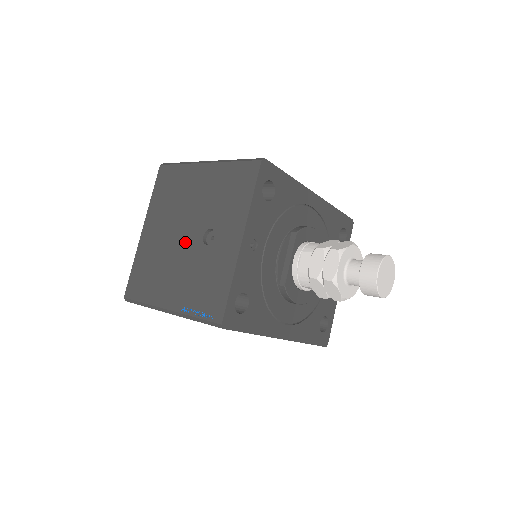
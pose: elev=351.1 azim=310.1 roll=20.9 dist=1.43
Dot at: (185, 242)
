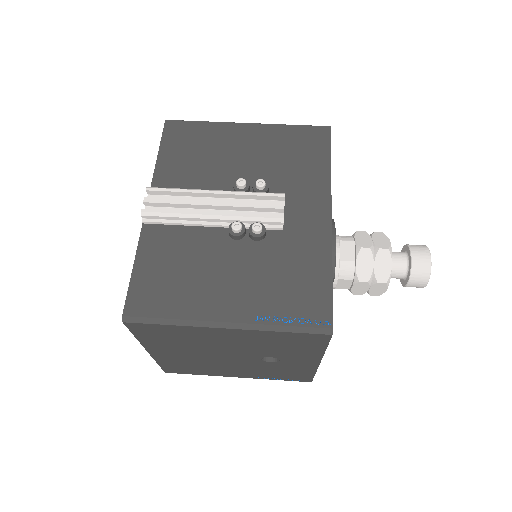
Dot at: (234, 360)
